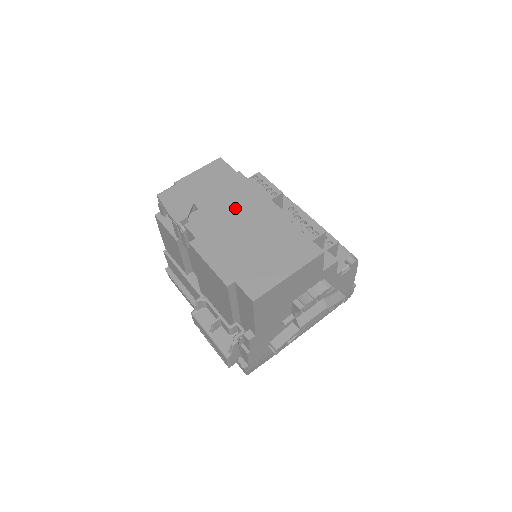
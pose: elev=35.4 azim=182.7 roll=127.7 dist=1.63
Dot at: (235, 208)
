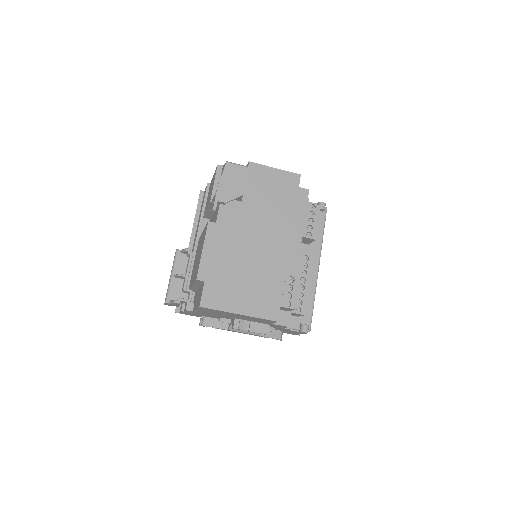
Dot at: (264, 228)
